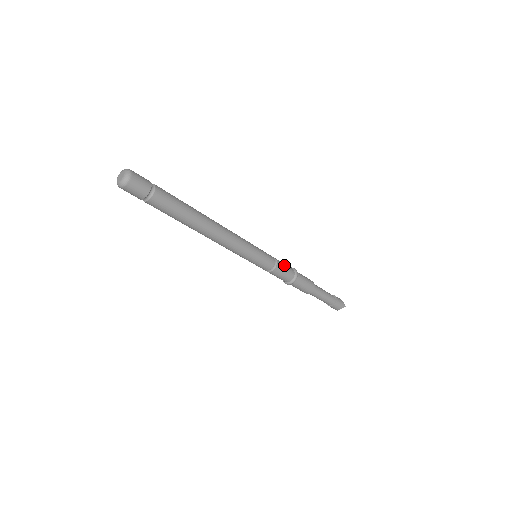
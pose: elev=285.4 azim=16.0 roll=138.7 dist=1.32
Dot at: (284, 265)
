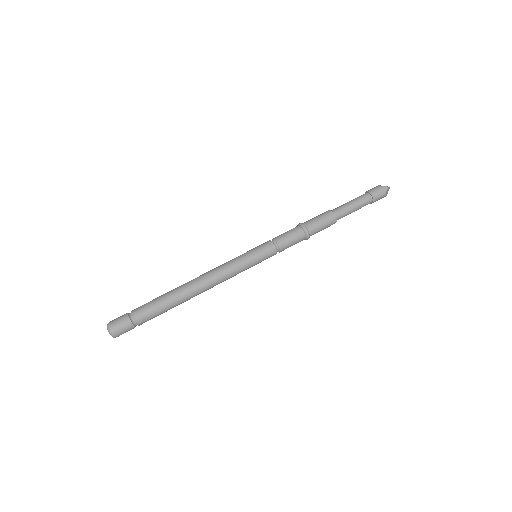
Dot at: (285, 235)
